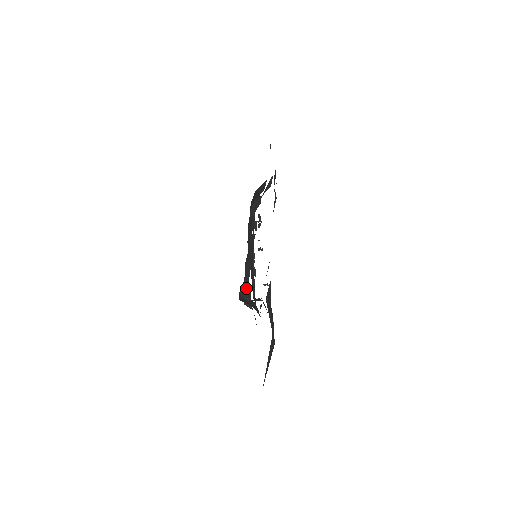
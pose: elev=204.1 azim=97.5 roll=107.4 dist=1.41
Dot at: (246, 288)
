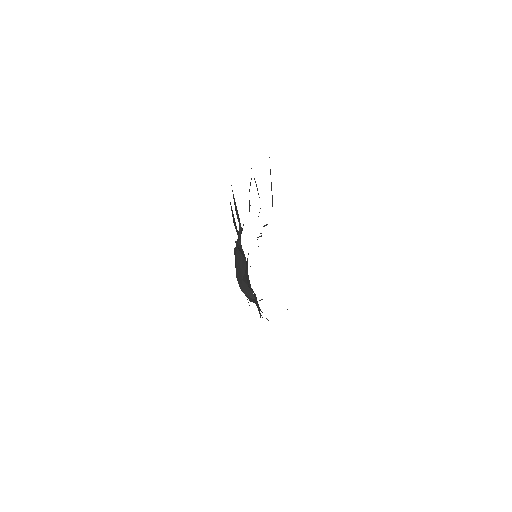
Dot at: (239, 230)
